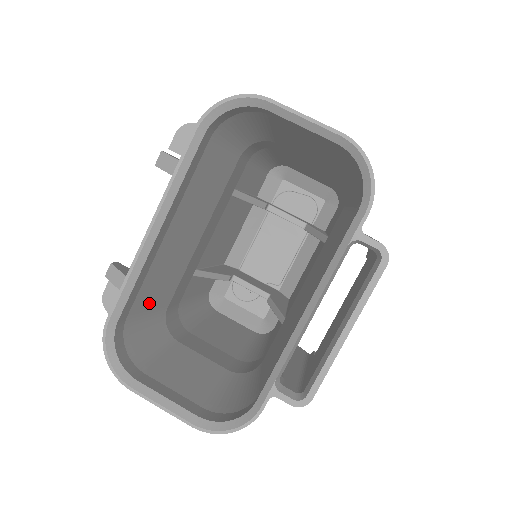
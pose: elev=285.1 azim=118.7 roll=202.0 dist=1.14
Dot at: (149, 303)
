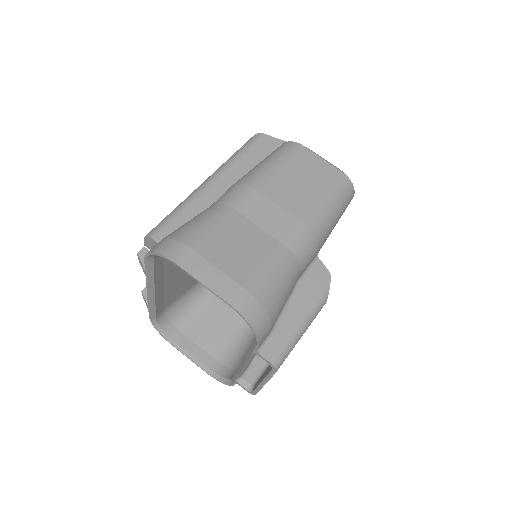
Dot at: (180, 293)
